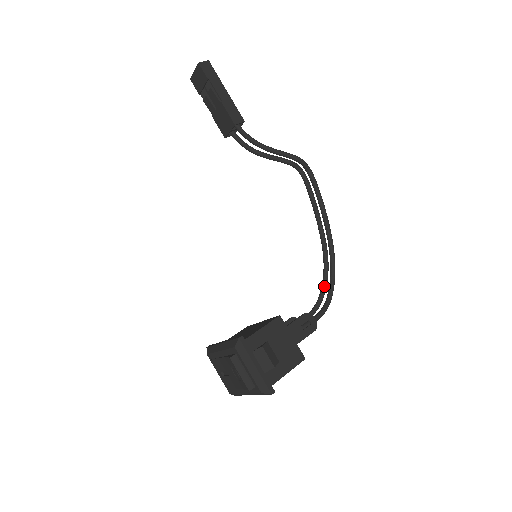
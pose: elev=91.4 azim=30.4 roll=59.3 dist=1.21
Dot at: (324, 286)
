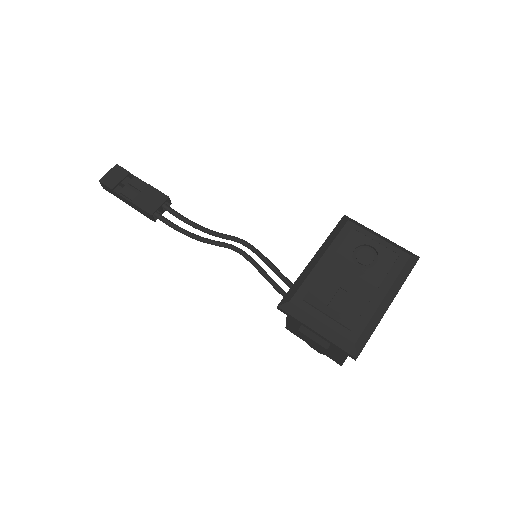
Dot at: occluded
